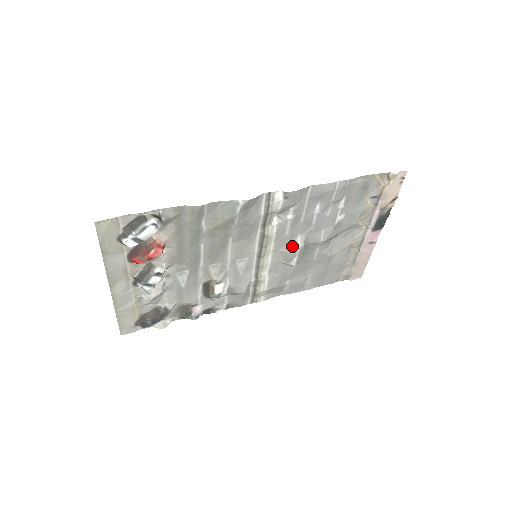
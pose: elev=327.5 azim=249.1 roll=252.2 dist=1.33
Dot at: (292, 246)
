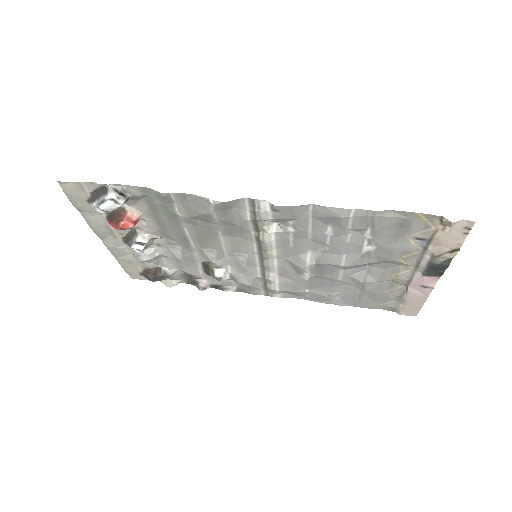
Dot at: (300, 260)
